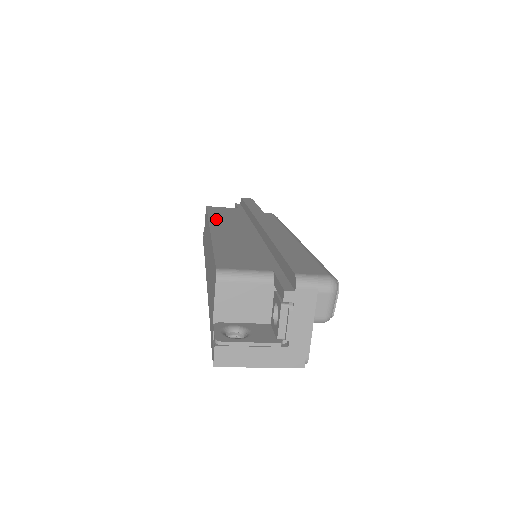
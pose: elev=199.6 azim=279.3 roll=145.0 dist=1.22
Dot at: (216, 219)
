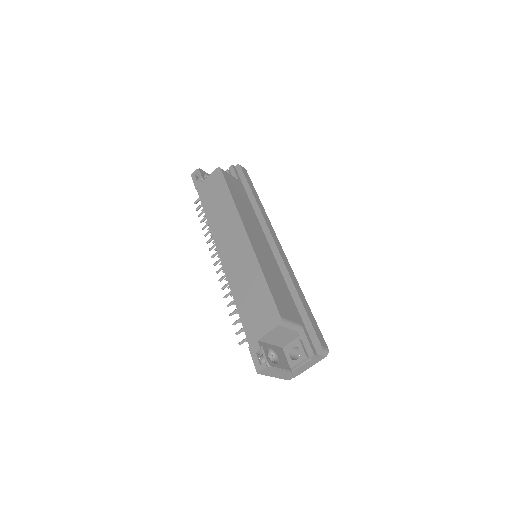
Dot at: (241, 210)
